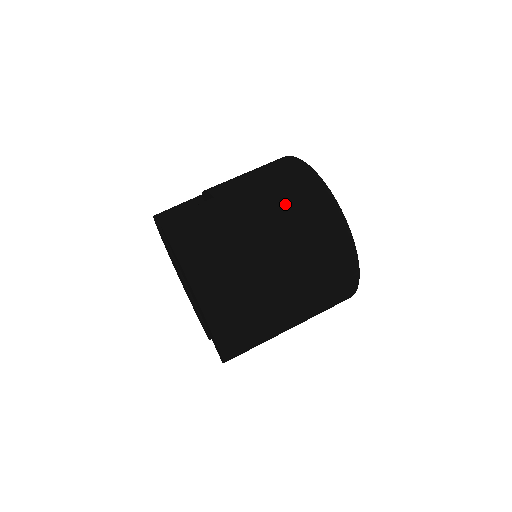
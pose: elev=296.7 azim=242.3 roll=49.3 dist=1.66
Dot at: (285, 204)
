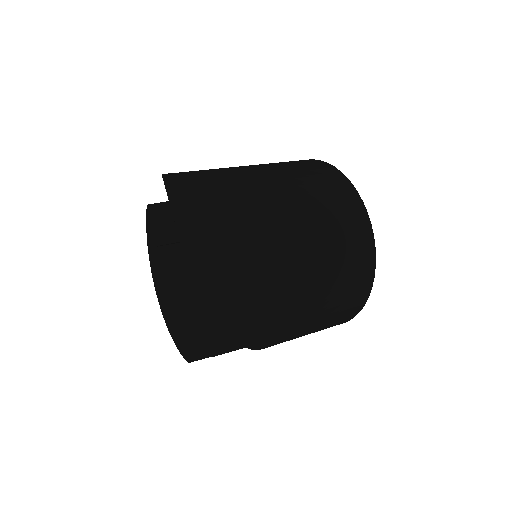
Dot at: (297, 172)
